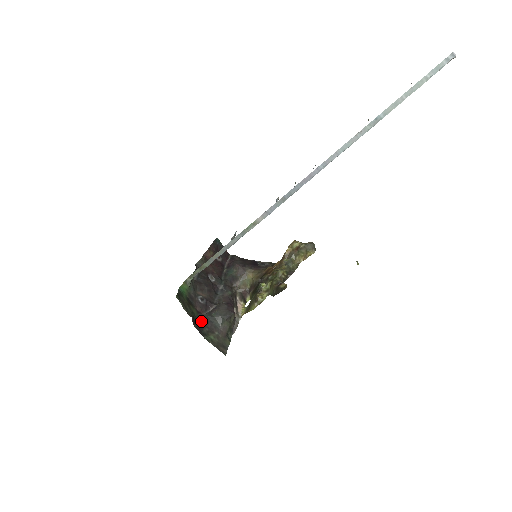
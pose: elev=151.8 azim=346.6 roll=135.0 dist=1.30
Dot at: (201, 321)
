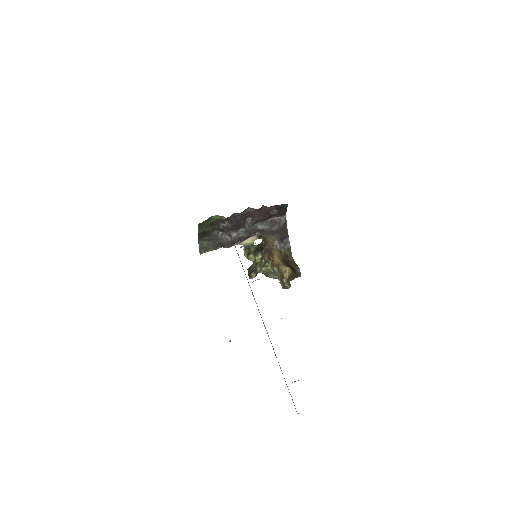
Dot at: (209, 233)
